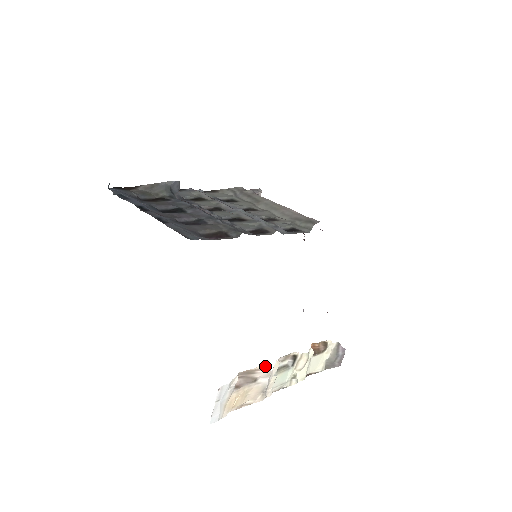
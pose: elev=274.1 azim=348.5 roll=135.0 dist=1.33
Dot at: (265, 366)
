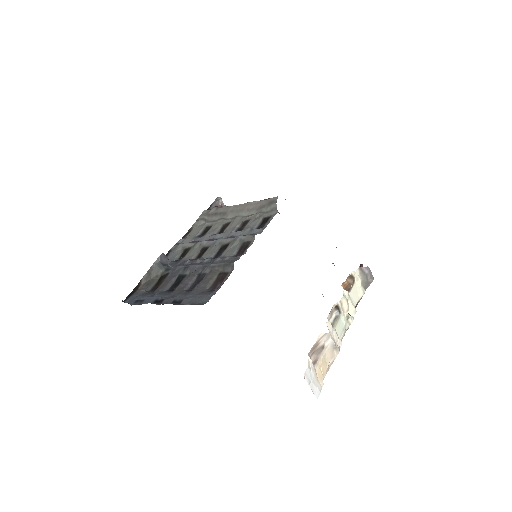
Dot at: (322, 334)
